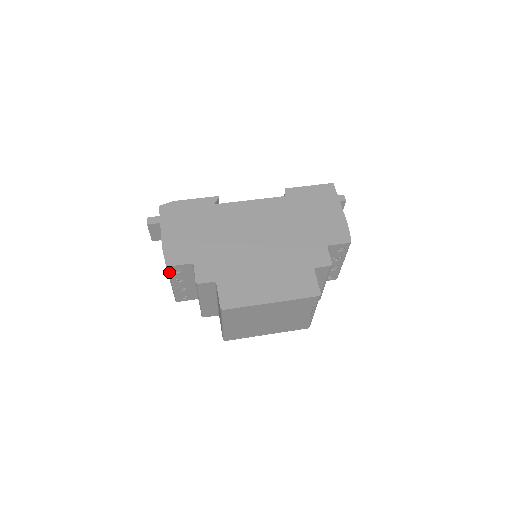
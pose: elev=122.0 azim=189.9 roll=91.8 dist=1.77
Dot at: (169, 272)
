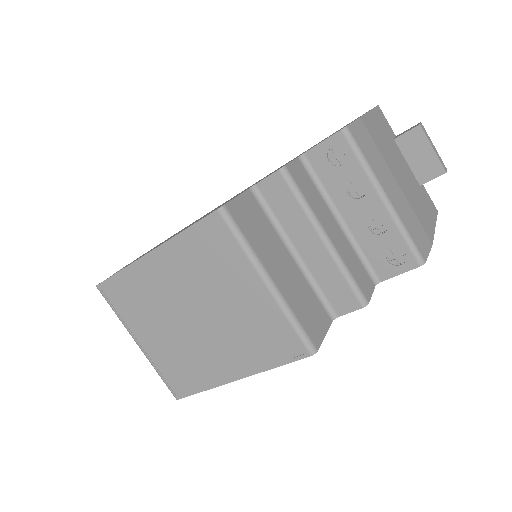
Dot at: occluded
